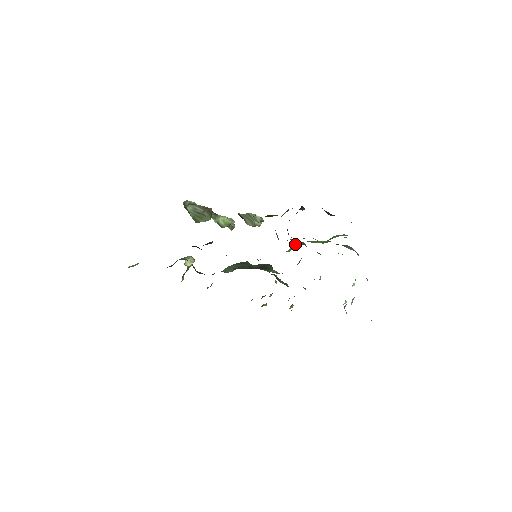
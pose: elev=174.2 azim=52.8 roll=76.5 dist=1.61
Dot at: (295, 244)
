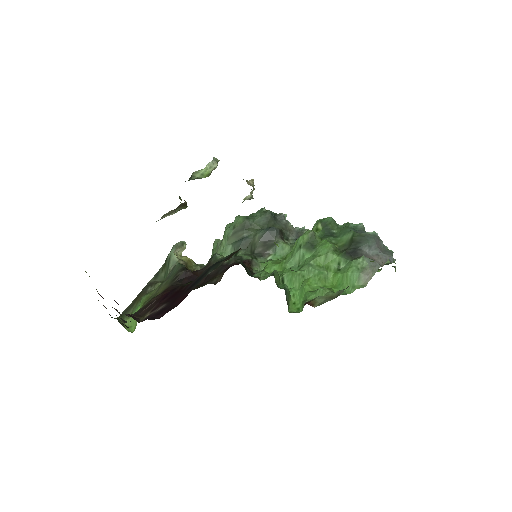
Dot at: (301, 249)
